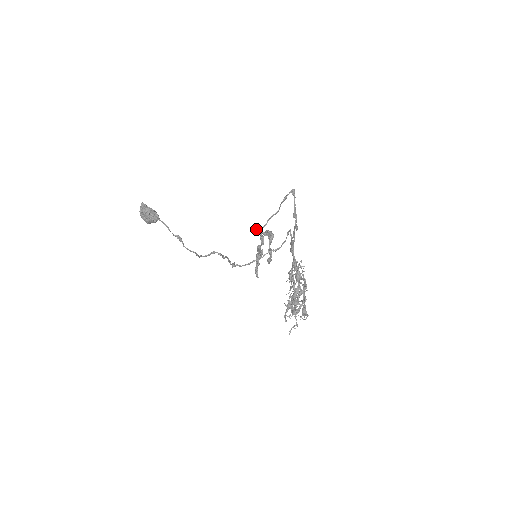
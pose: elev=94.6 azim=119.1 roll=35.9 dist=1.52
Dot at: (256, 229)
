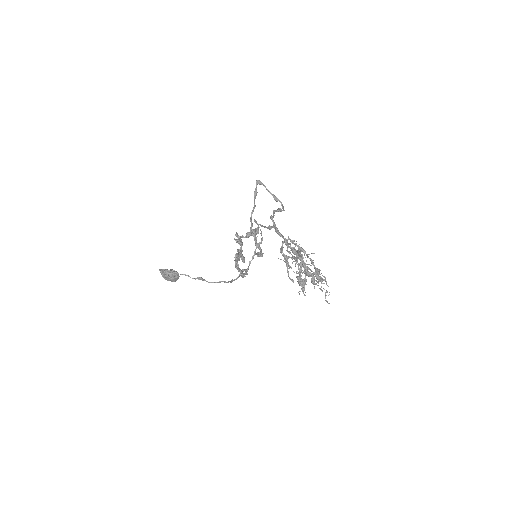
Dot at: (236, 236)
